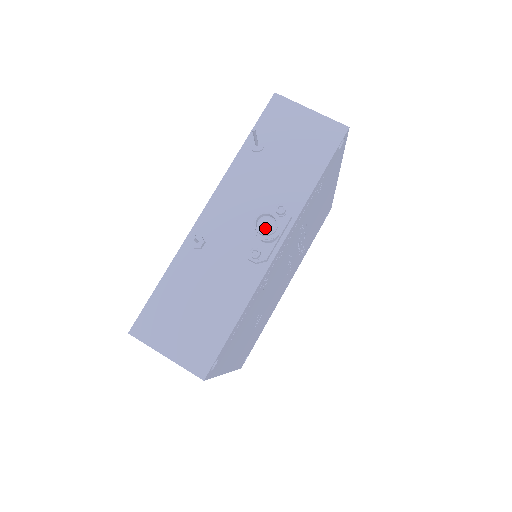
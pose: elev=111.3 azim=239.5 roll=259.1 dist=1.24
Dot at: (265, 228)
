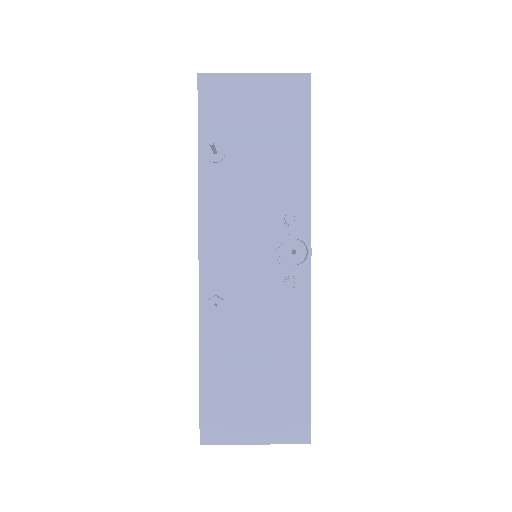
Dot at: (293, 256)
